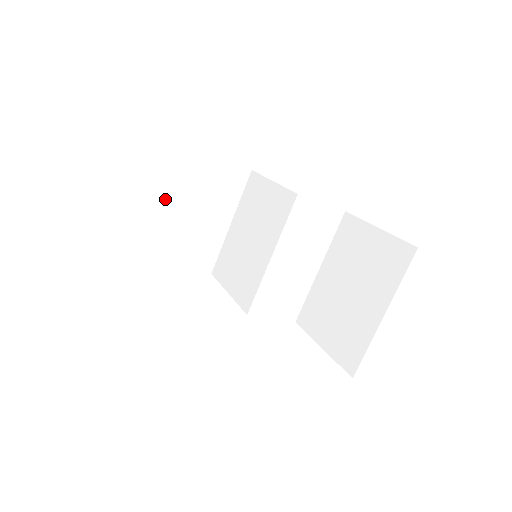
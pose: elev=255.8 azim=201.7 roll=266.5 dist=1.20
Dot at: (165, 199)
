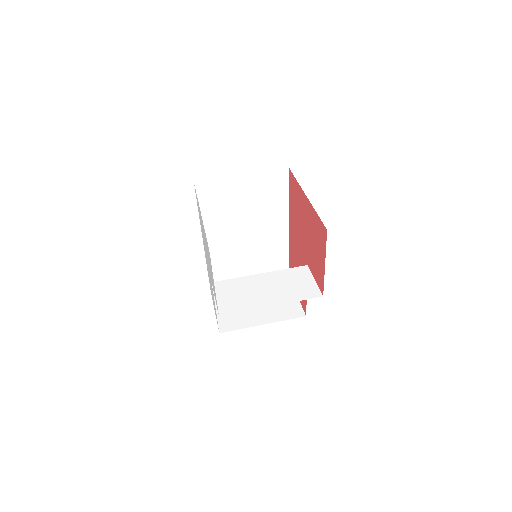
Dot at: occluded
